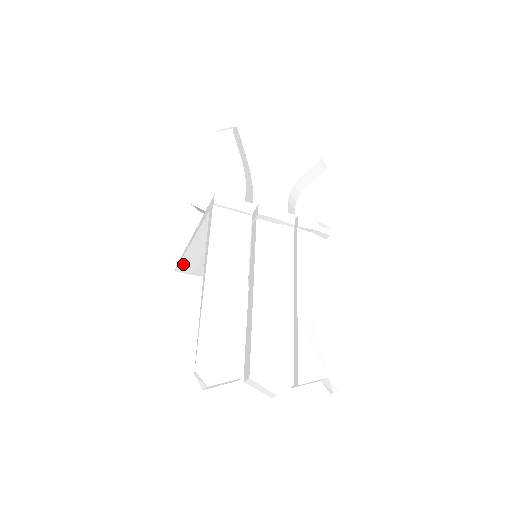
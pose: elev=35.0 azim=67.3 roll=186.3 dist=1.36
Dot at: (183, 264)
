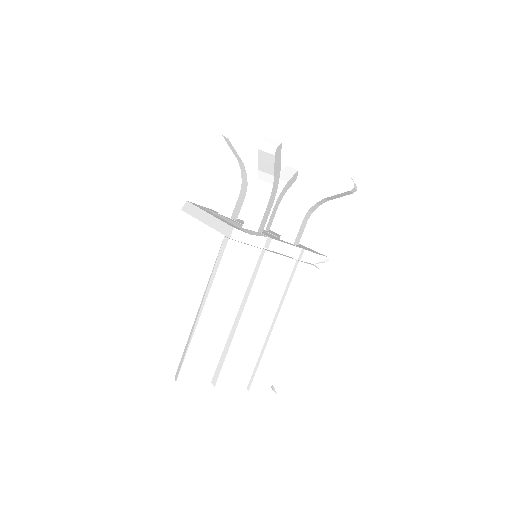
Dot at: occluded
